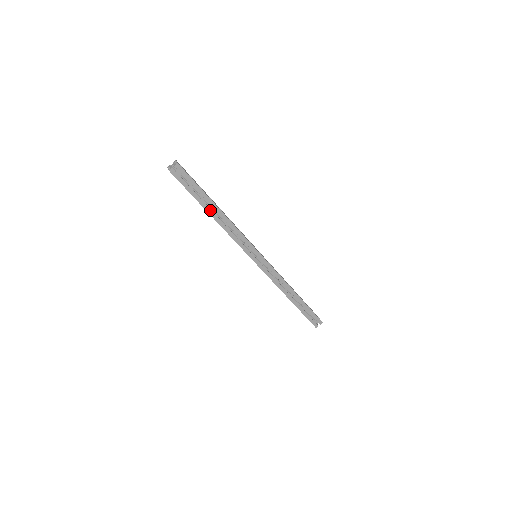
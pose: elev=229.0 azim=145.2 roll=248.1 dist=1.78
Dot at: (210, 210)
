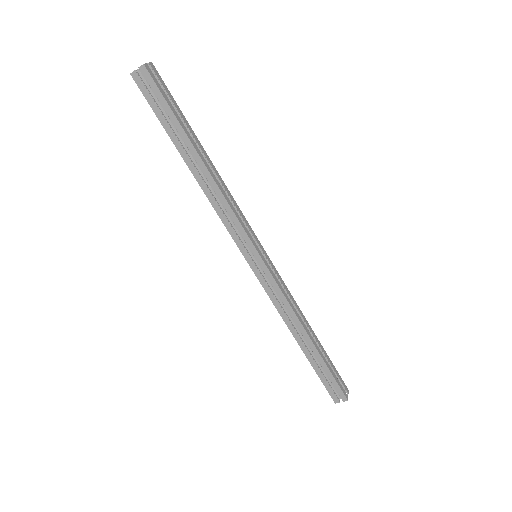
Dot at: (198, 151)
